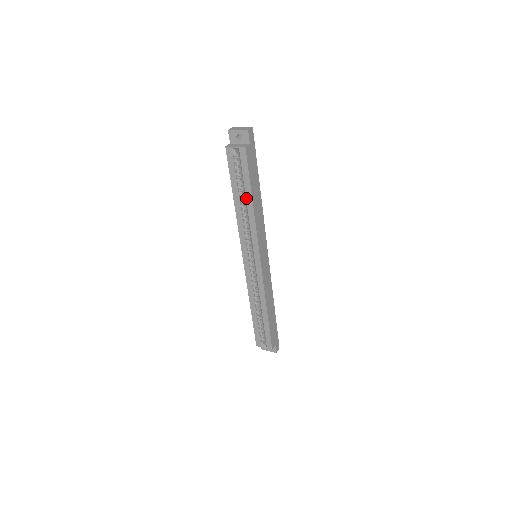
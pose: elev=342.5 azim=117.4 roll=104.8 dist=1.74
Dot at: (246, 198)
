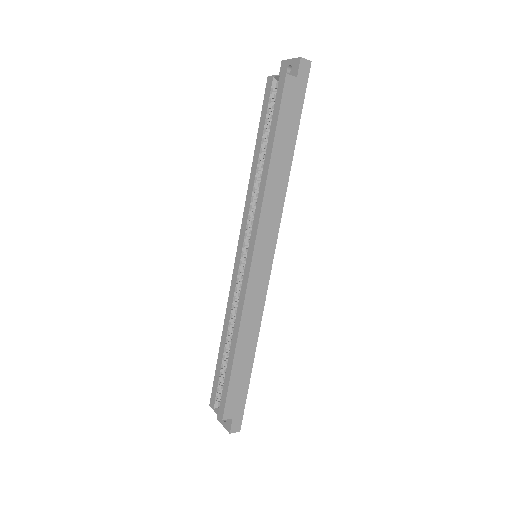
Dot at: (266, 152)
